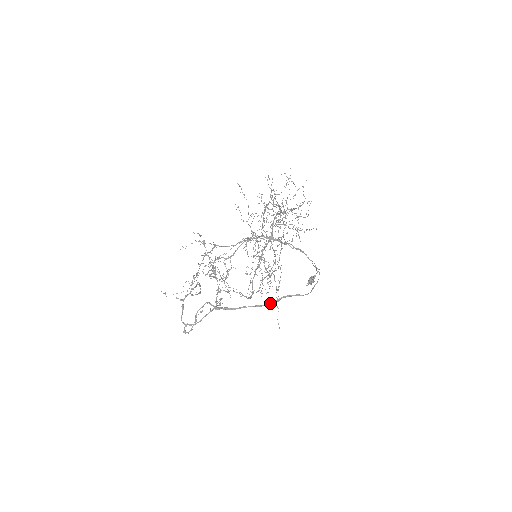
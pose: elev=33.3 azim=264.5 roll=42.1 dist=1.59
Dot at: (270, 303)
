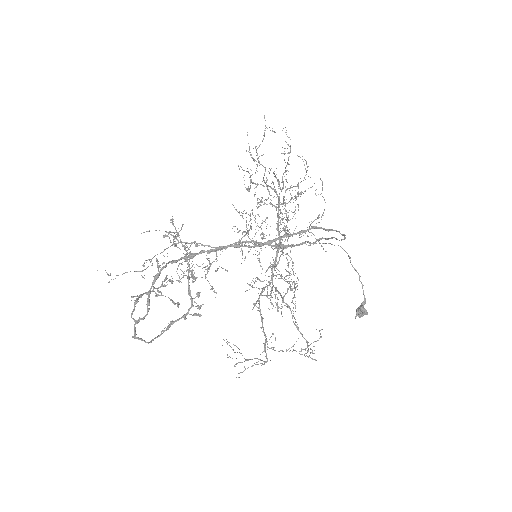
Dot at: (257, 245)
